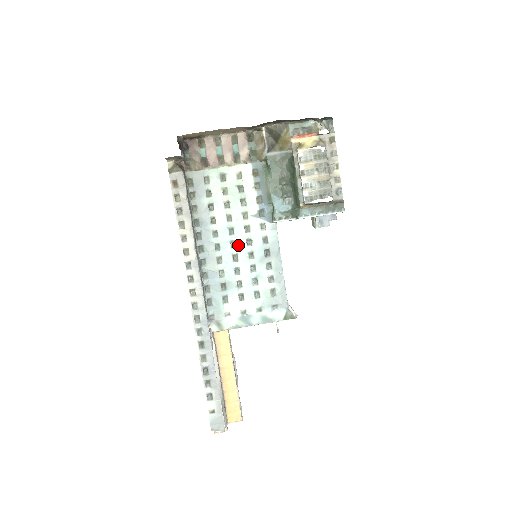
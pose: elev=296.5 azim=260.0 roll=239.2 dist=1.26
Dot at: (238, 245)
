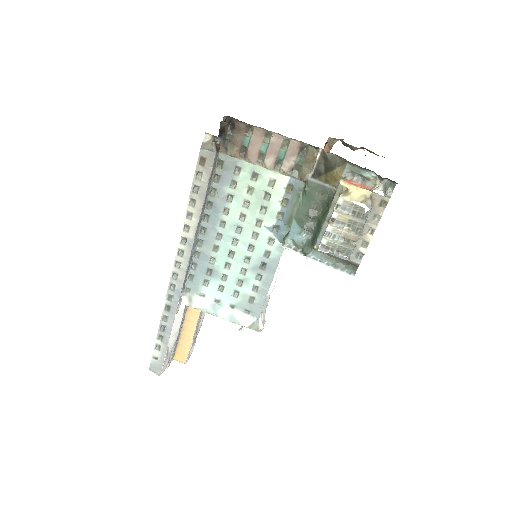
Dot at: (239, 245)
